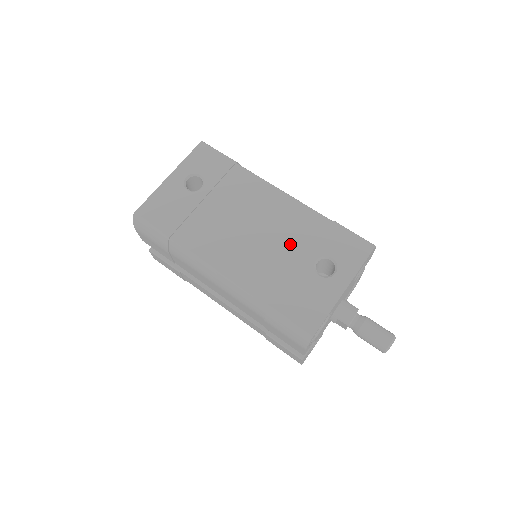
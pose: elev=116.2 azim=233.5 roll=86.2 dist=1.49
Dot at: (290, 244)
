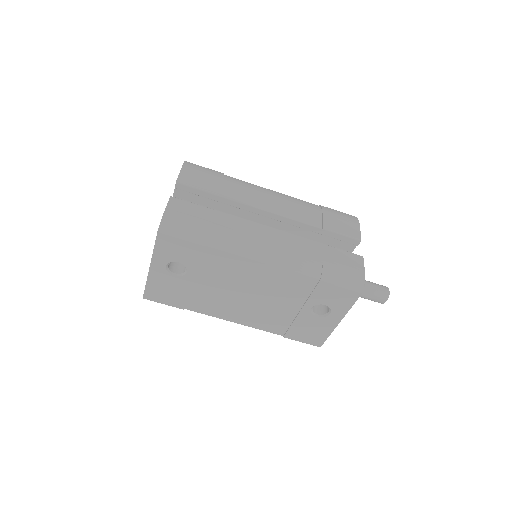
Dot at: (286, 300)
